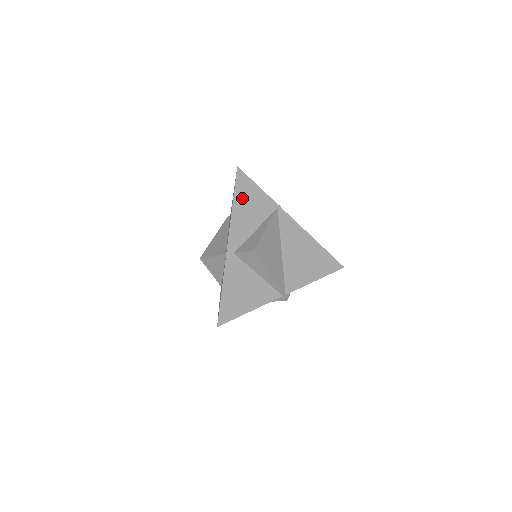
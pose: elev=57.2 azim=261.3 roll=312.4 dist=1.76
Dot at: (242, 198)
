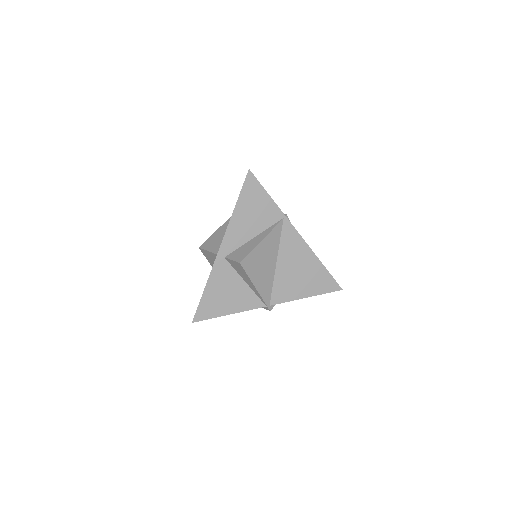
Dot at: (246, 203)
